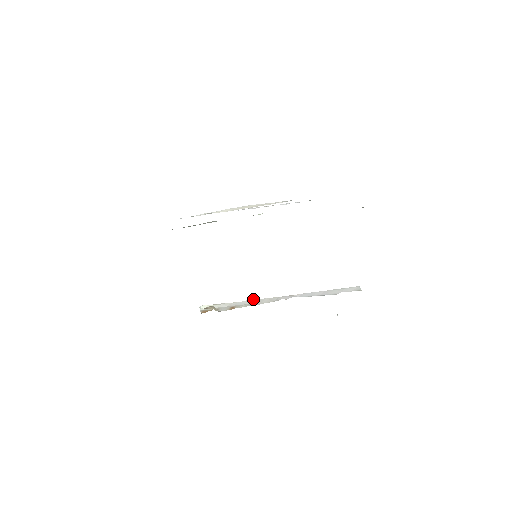
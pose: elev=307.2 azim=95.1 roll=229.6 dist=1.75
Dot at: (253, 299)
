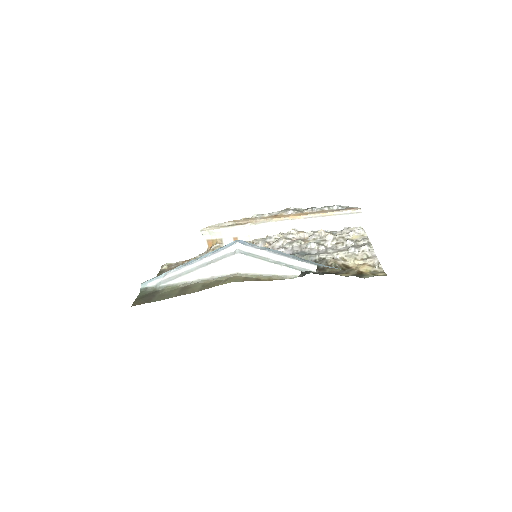
Dot at: (252, 225)
